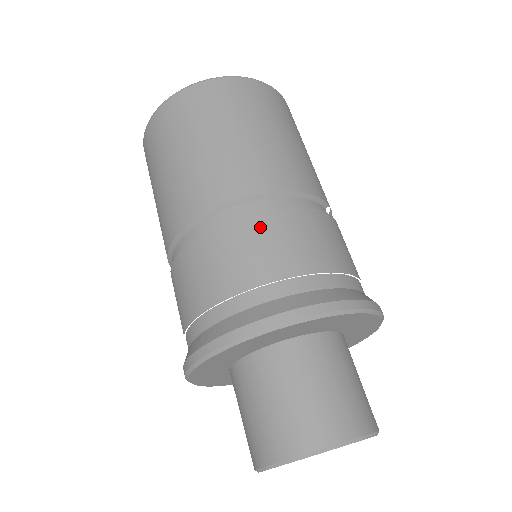
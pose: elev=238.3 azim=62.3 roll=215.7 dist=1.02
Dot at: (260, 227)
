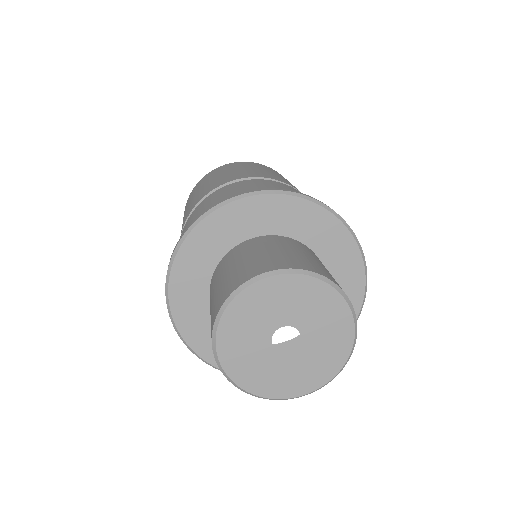
Dot at: occluded
